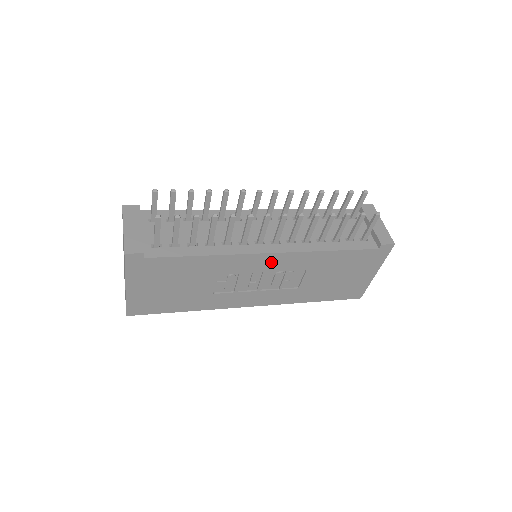
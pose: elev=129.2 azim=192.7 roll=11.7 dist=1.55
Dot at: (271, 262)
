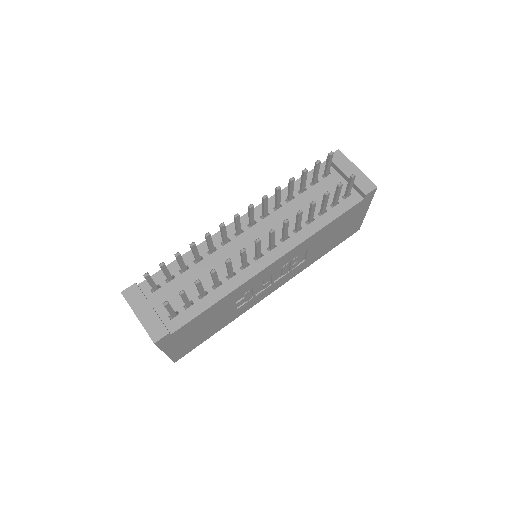
Dot at: (276, 266)
